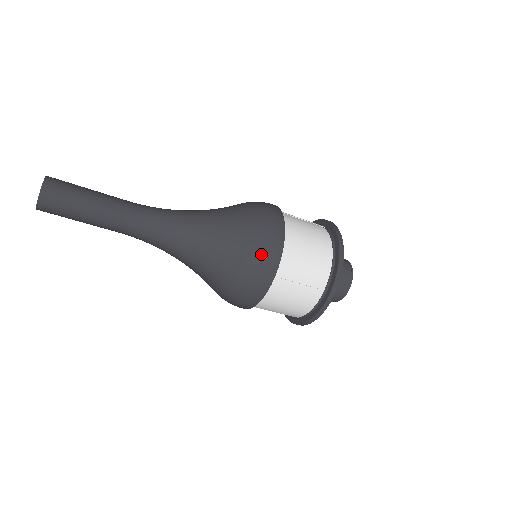
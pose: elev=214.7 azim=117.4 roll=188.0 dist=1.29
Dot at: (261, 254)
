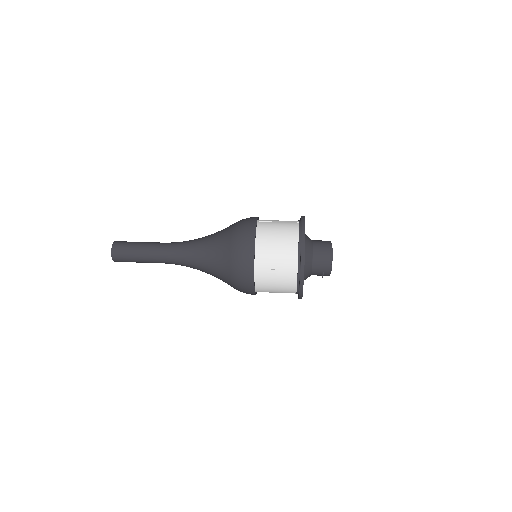
Dot at: (240, 256)
